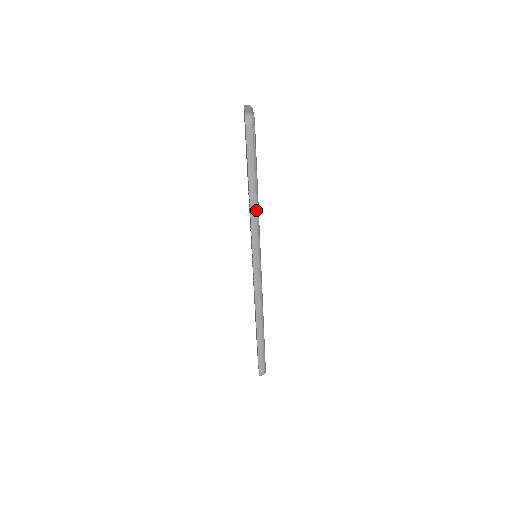
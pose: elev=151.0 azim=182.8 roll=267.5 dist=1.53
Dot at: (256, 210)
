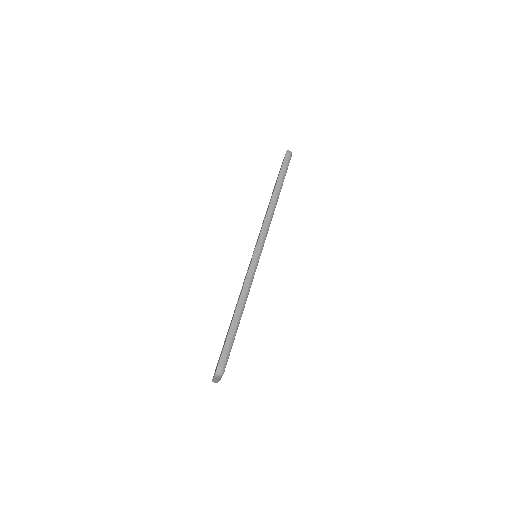
Dot at: (275, 204)
